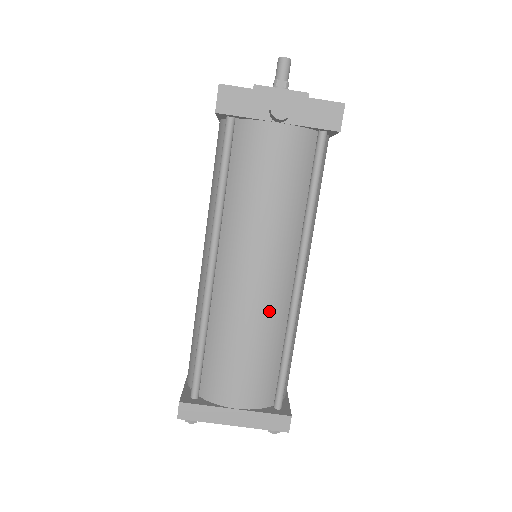
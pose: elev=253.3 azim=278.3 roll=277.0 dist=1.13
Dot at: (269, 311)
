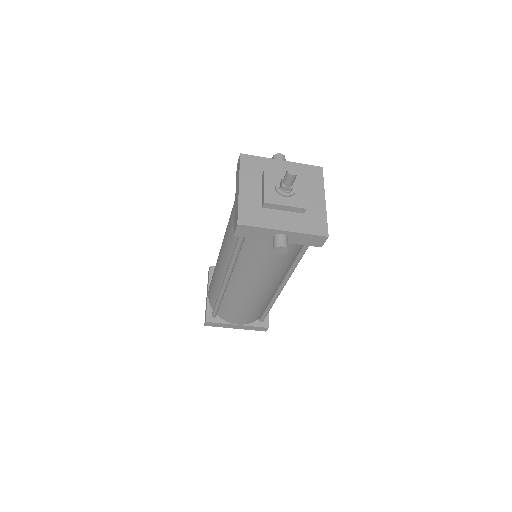
Dot at: (261, 299)
